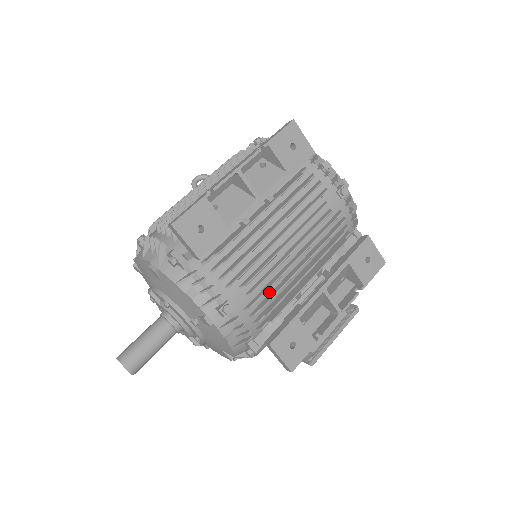
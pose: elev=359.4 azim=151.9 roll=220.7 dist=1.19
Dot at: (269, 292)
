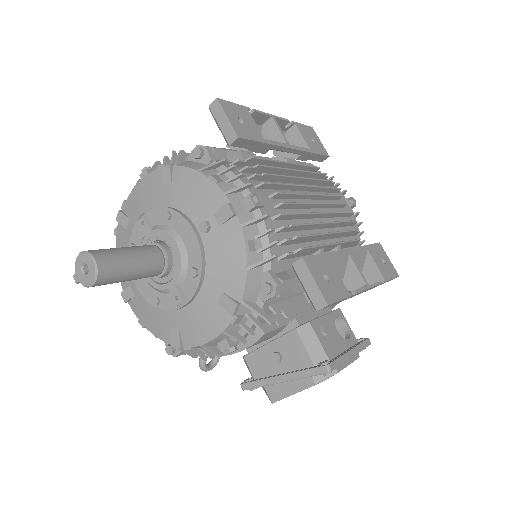
Dot at: occluded
